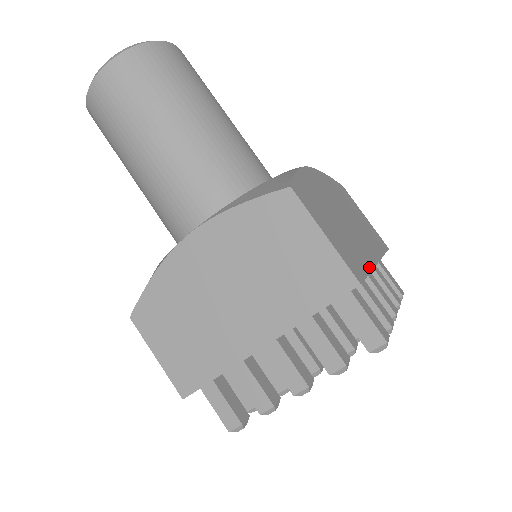
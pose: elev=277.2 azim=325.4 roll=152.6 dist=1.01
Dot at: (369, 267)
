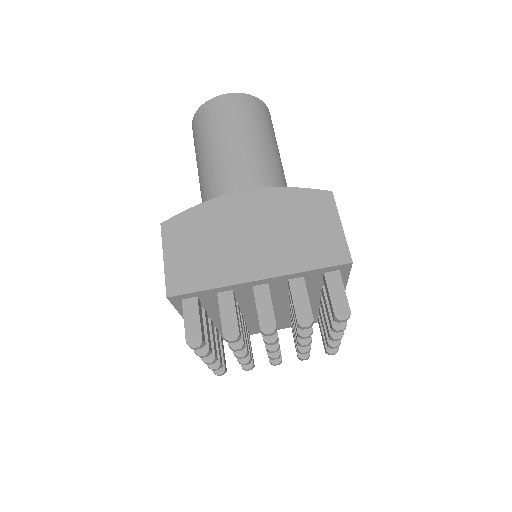
Dot at: (347, 280)
